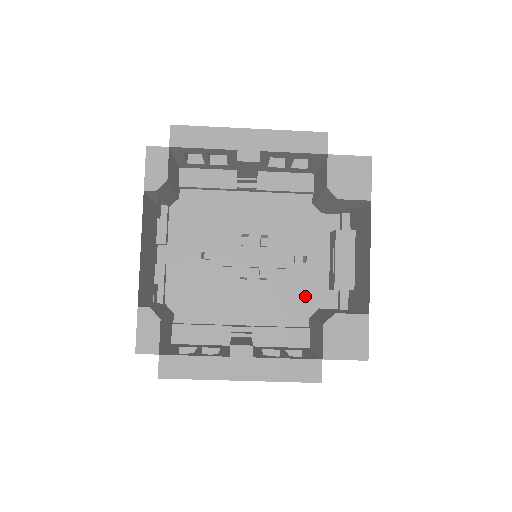
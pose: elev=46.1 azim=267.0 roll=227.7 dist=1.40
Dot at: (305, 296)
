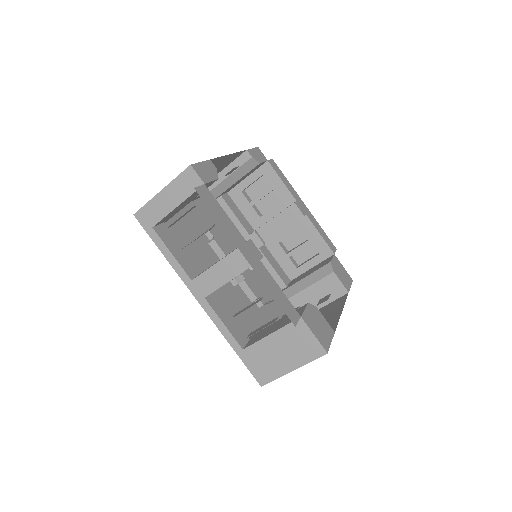
Dot at: (251, 324)
